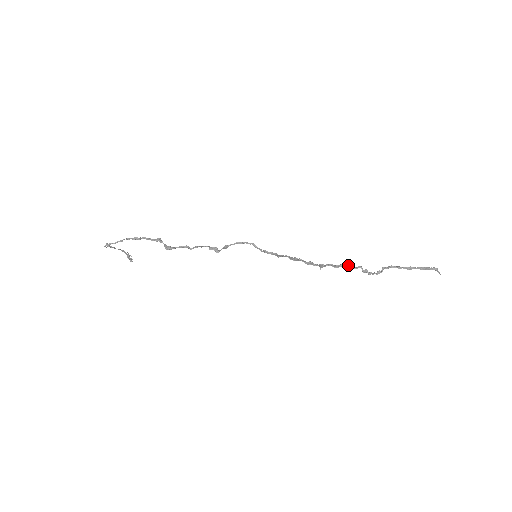
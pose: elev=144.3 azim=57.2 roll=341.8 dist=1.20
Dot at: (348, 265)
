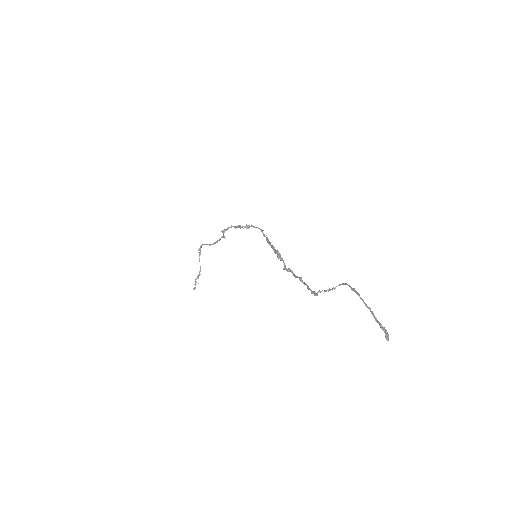
Dot at: occluded
